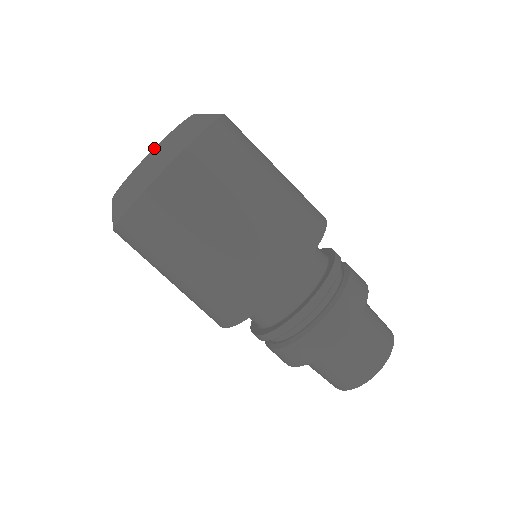
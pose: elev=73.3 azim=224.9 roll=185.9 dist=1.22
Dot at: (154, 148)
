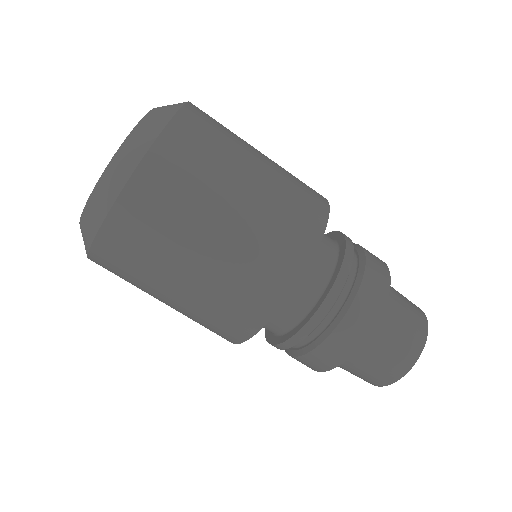
Dot at: (107, 166)
